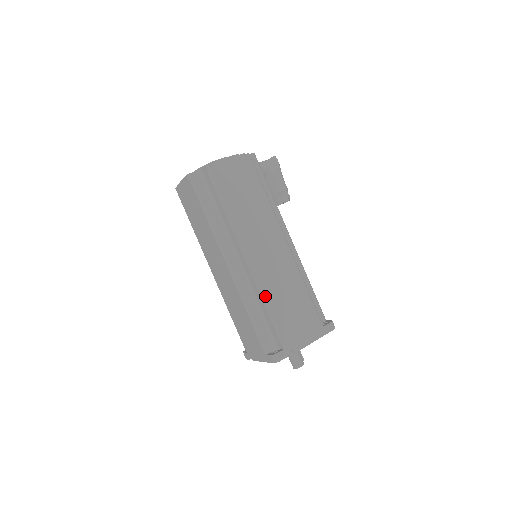
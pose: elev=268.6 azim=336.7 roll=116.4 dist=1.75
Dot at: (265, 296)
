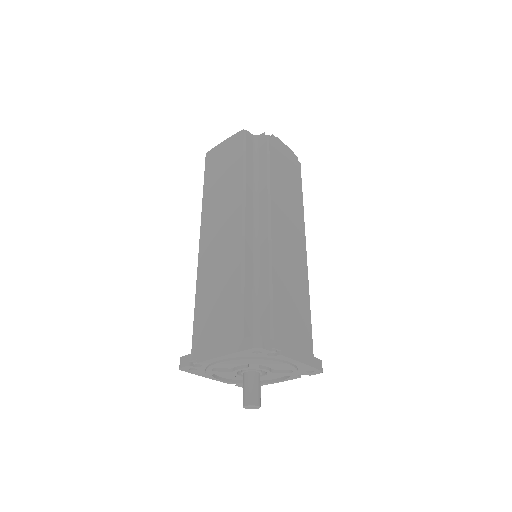
Dot at: (273, 269)
